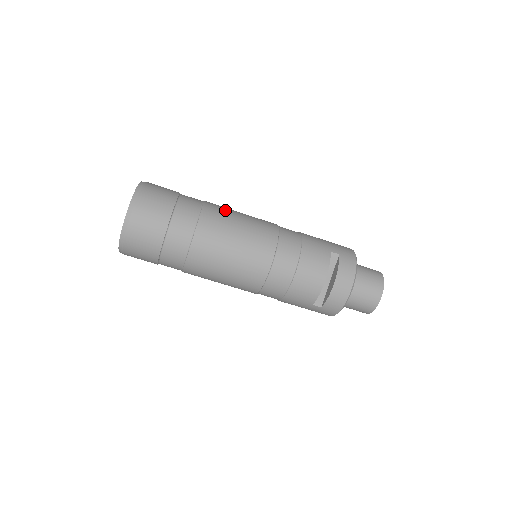
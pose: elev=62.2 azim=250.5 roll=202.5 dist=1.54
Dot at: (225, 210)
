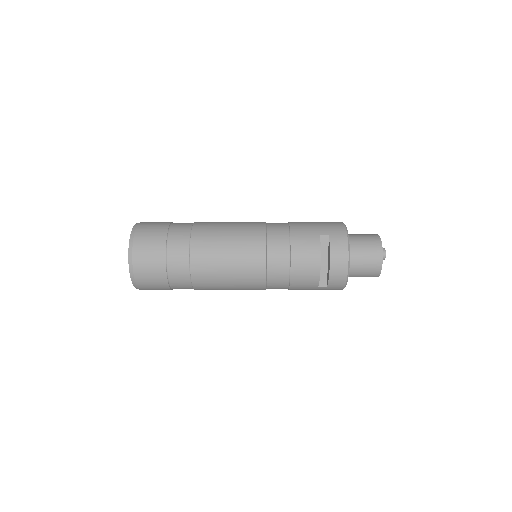
Dot at: (213, 227)
